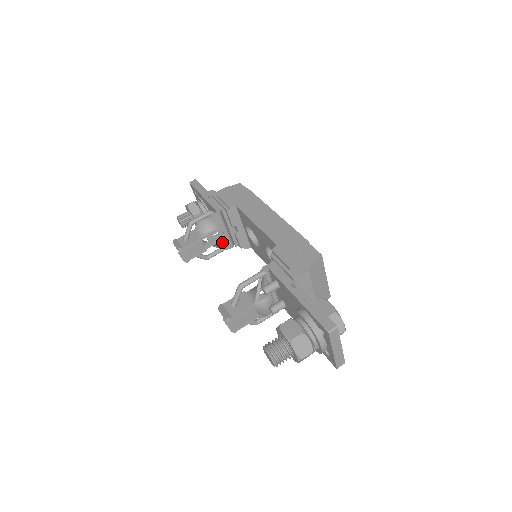
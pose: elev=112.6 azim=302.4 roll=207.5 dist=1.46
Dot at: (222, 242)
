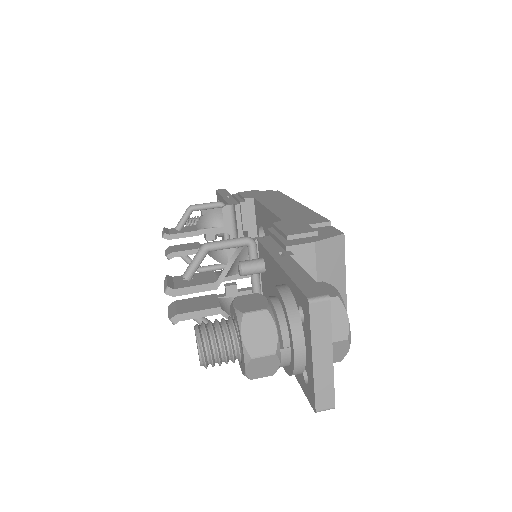
Dot at: (225, 251)
